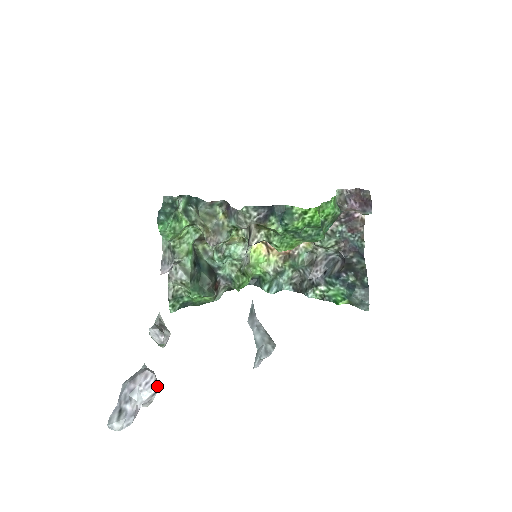
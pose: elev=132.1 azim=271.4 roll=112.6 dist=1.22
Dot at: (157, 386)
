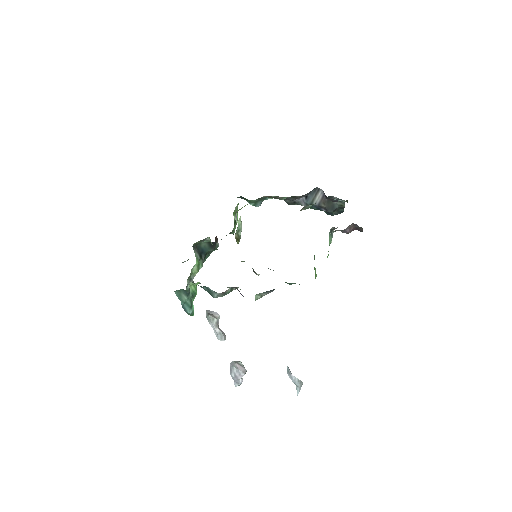
Dot at: occluded
